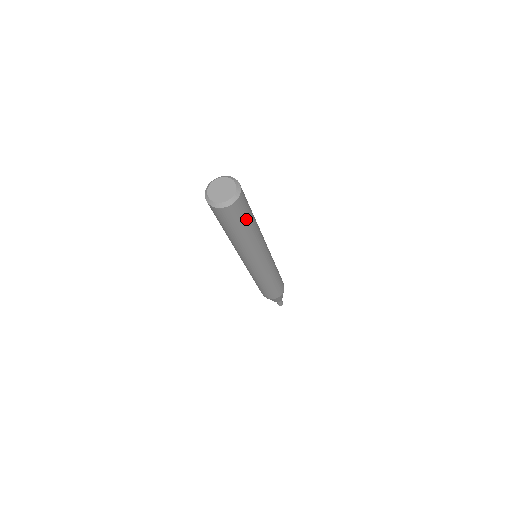
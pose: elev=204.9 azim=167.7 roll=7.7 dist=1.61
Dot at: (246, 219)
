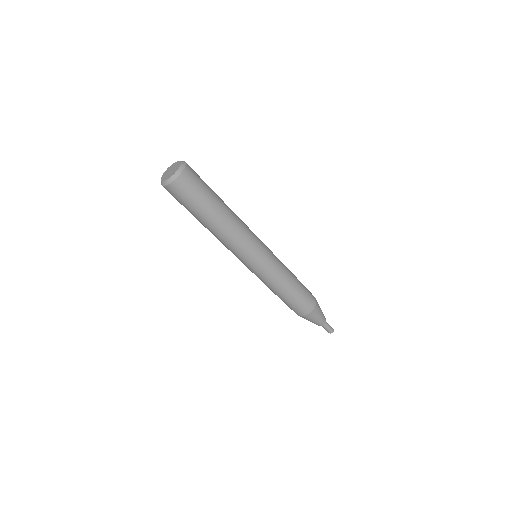
Dot at: (207, 194)
